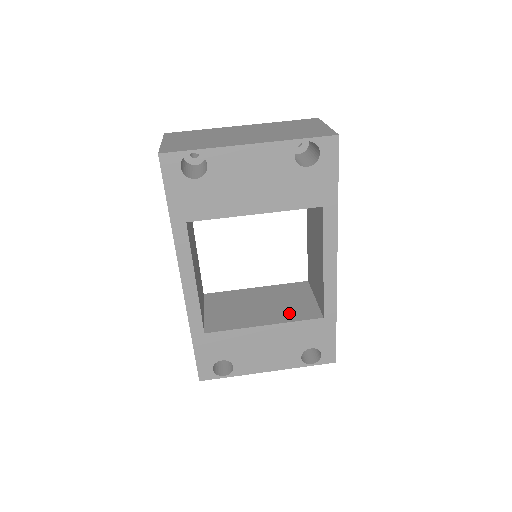
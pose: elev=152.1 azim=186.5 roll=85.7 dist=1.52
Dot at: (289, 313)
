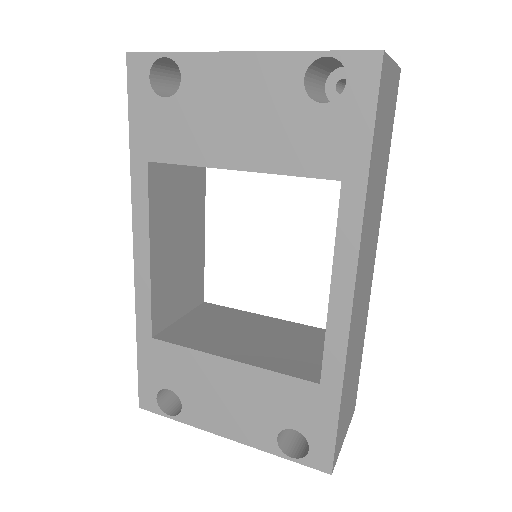
Dot at: (278, 358)
